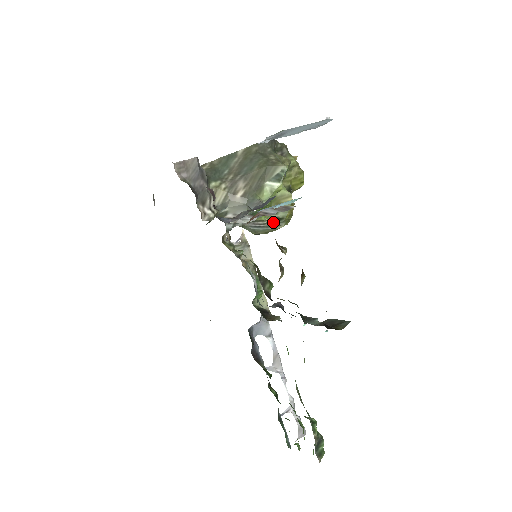
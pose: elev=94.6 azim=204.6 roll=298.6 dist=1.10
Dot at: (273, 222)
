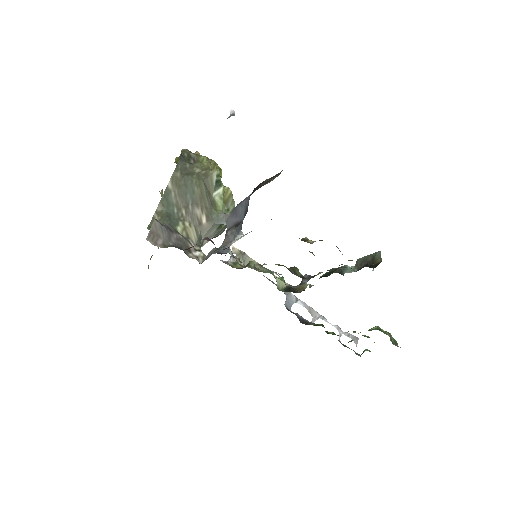
Dot at: occluded
